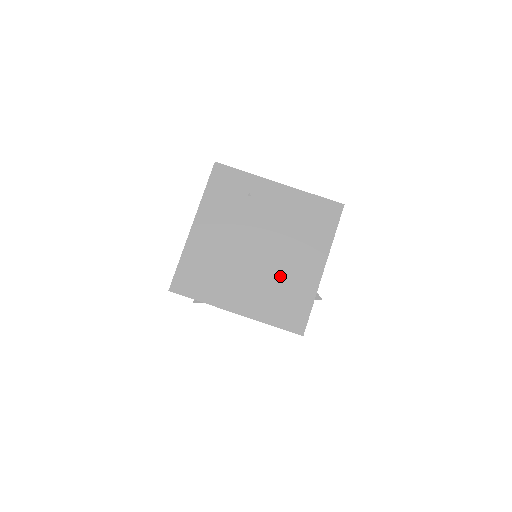
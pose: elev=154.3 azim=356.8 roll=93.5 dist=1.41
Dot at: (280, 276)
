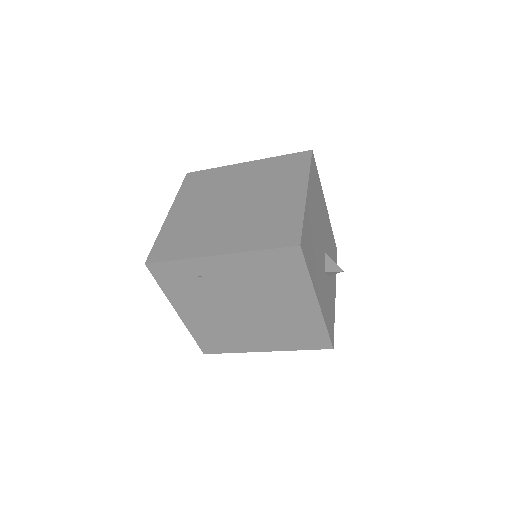
Dot at: (281, 321)
